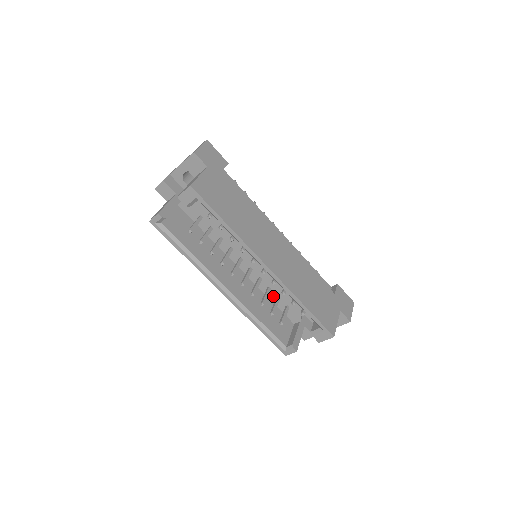
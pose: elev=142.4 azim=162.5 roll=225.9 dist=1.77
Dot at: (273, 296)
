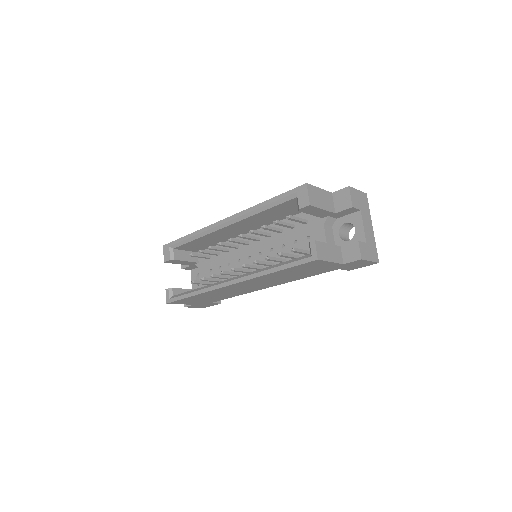
Dot at: occluded
